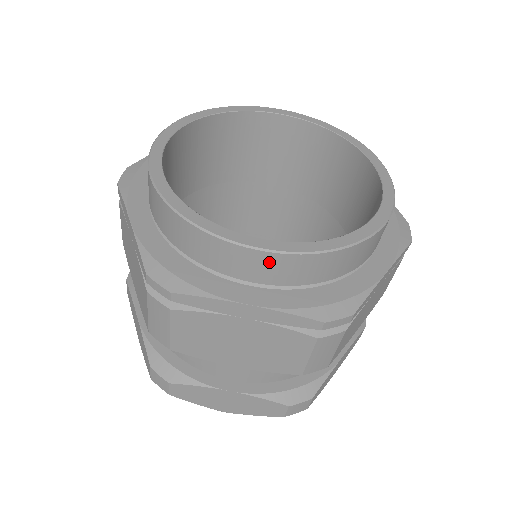
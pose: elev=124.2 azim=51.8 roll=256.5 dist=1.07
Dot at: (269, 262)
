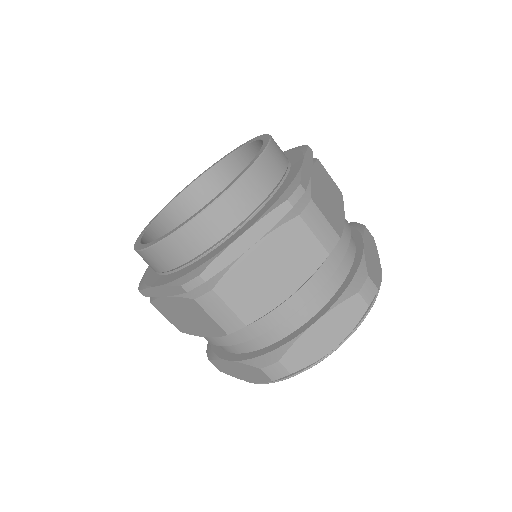
Dot at: (152, 256)
